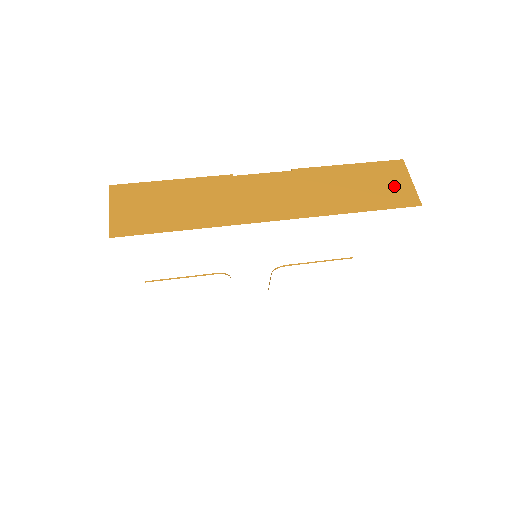
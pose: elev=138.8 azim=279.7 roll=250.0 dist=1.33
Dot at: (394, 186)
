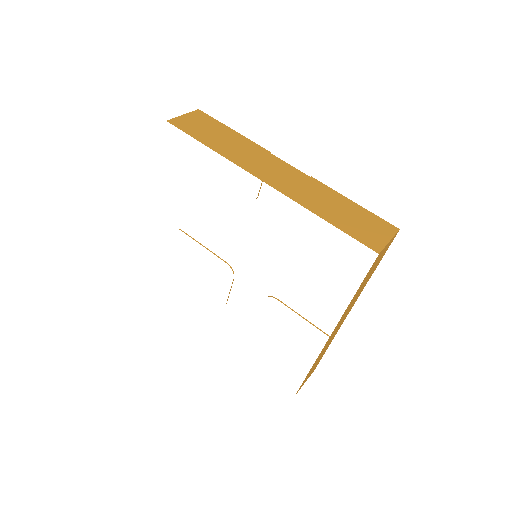
Dot at: (372, 232)
